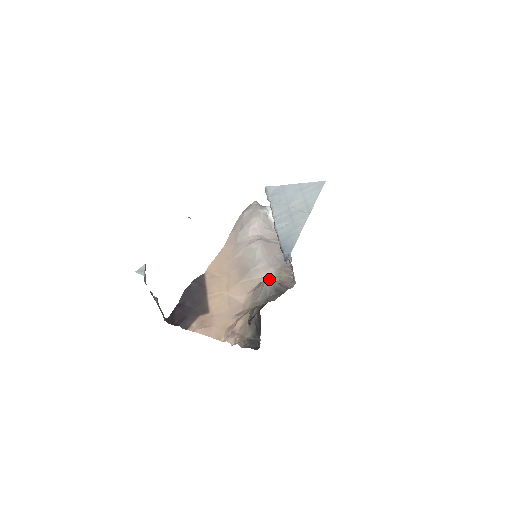
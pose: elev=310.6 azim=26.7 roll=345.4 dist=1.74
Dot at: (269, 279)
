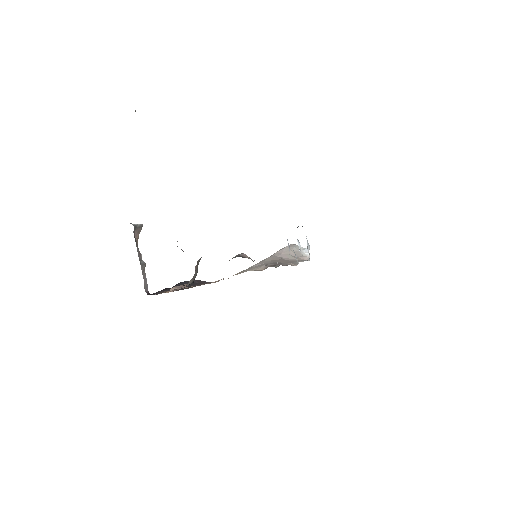
Dot at: (255, 270)
